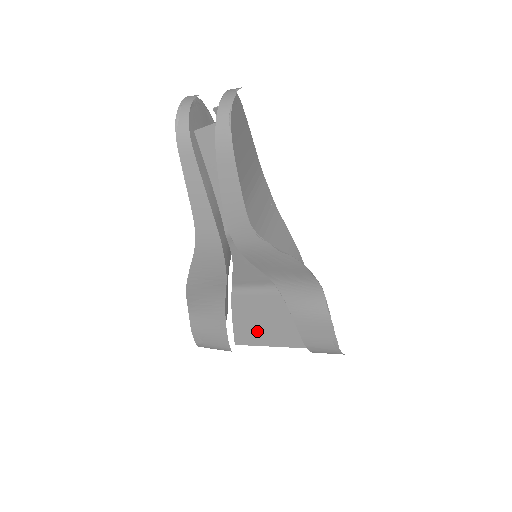
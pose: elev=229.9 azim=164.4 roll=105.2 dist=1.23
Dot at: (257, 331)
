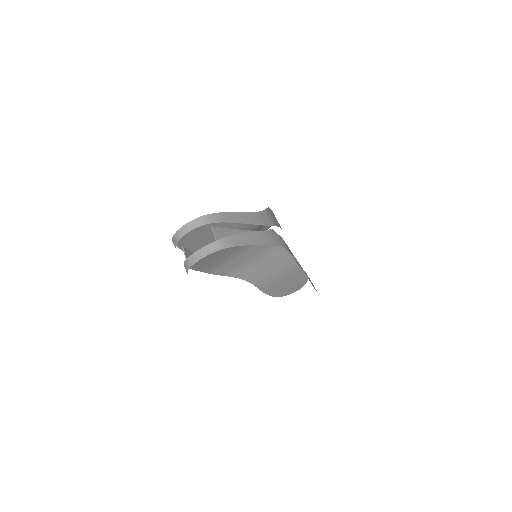
Dot at: occluded
